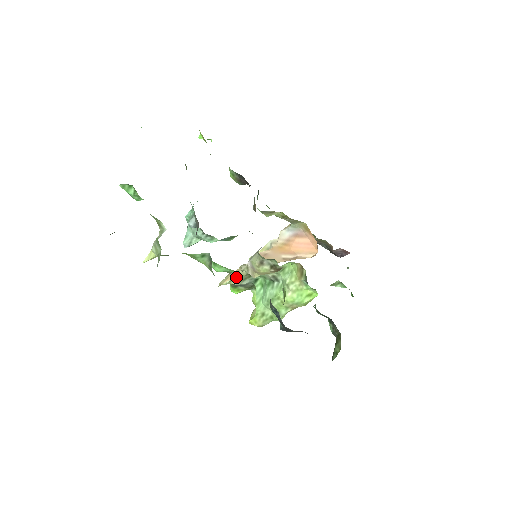
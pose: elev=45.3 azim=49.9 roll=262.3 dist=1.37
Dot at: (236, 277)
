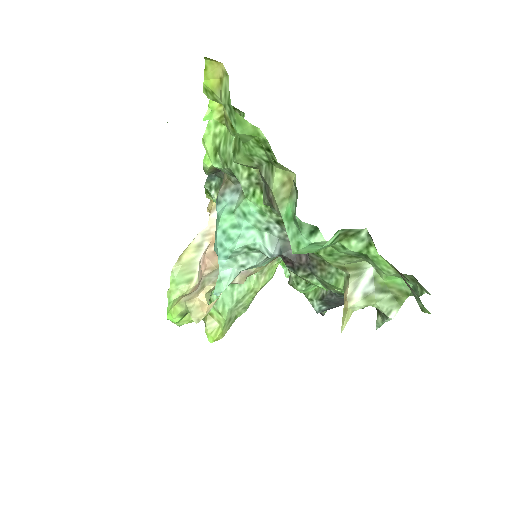
Dot at: (208, 298)
